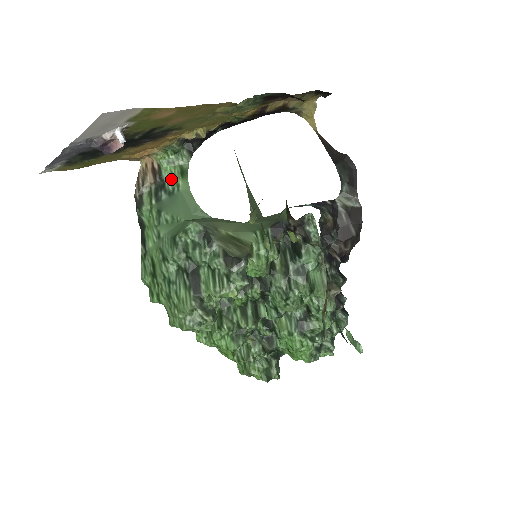
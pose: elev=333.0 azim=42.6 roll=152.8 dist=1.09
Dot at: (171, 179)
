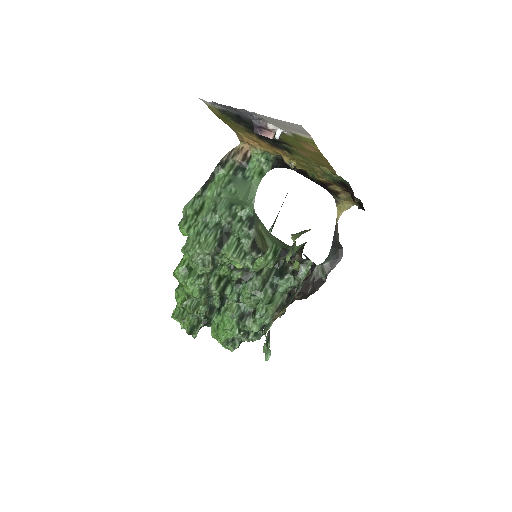
Dot at: (252, 170)
